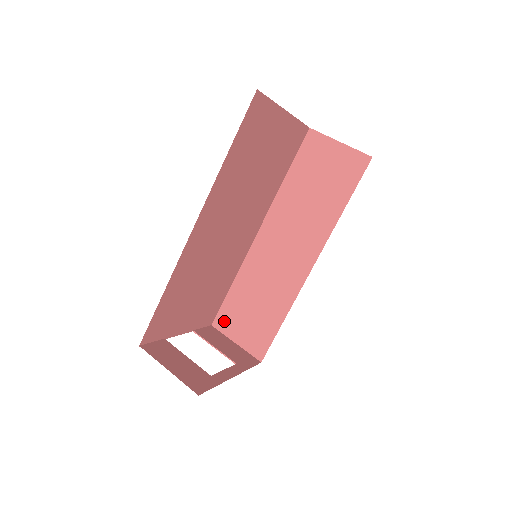
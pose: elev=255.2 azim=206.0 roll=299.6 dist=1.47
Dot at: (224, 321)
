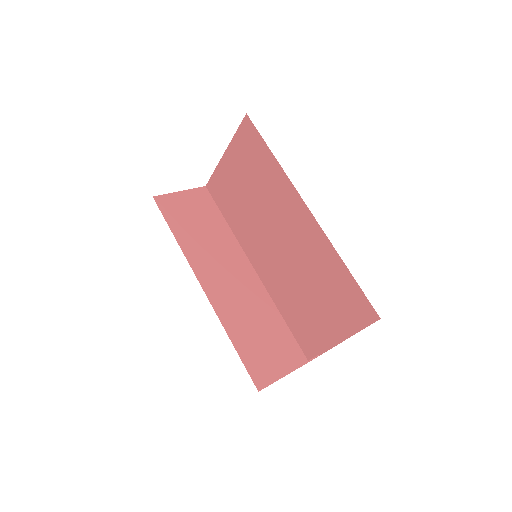
Dot at: (260, 373)
